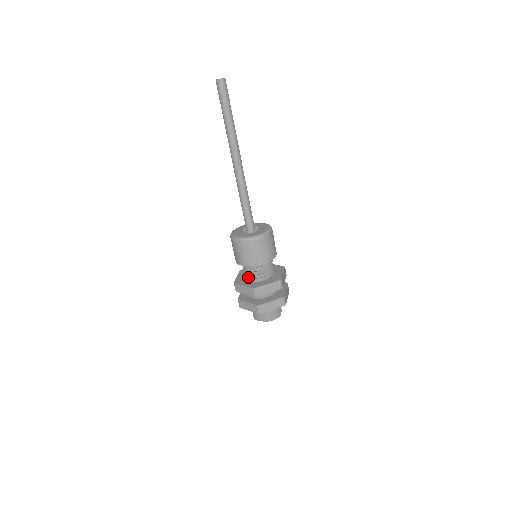
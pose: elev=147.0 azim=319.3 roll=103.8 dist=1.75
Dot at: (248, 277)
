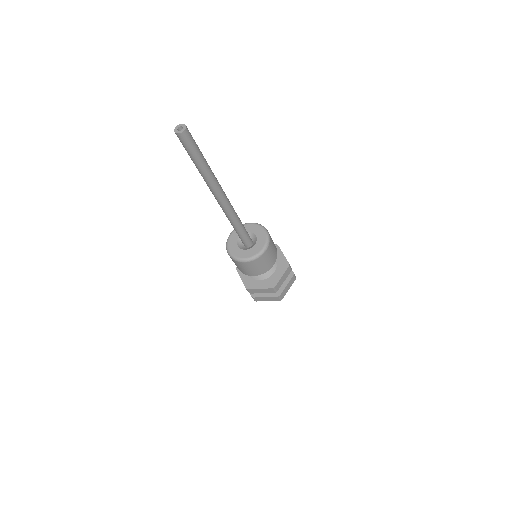
Dot at: occluded
